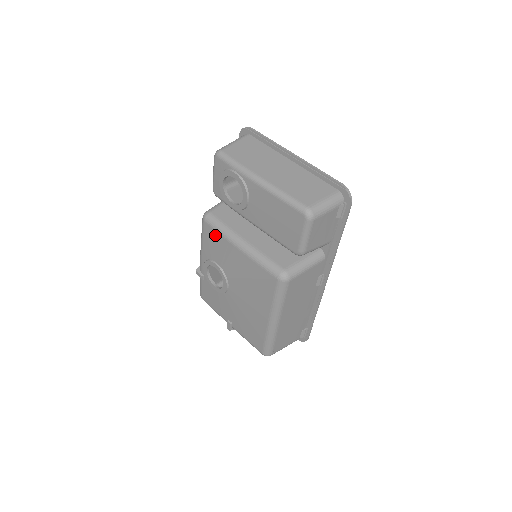
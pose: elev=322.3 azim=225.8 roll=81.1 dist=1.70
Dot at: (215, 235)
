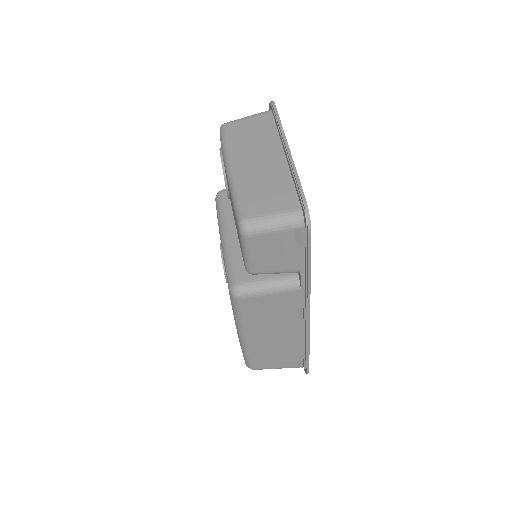
Dot at: occluded
